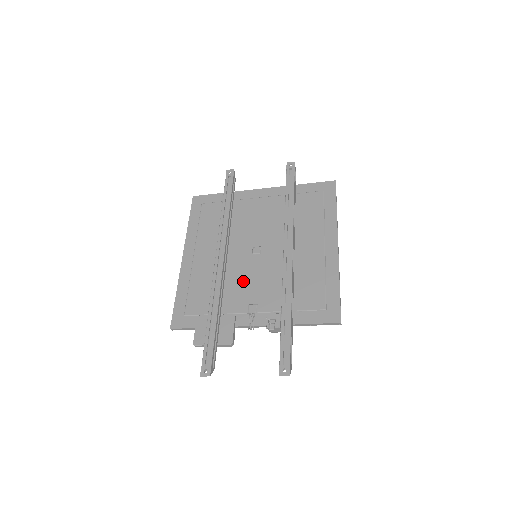
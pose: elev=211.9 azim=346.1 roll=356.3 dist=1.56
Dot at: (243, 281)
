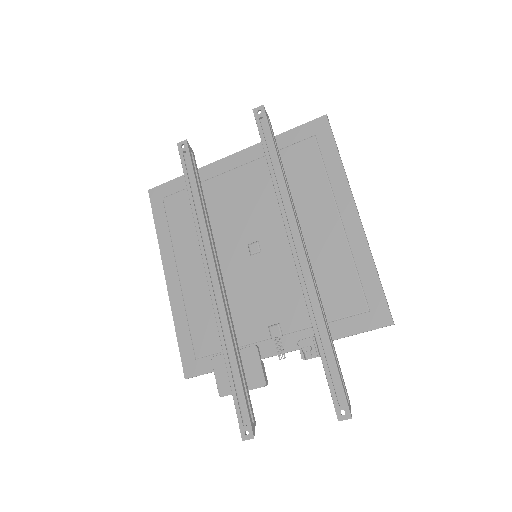
Dot at: (251, 296)
